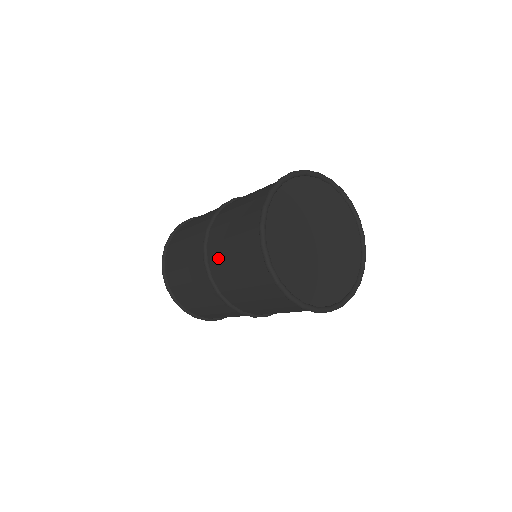
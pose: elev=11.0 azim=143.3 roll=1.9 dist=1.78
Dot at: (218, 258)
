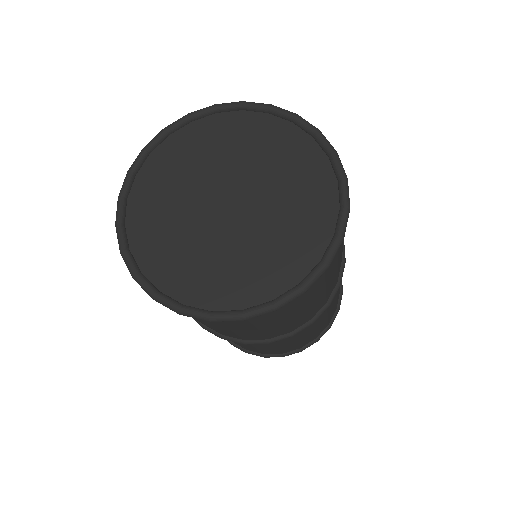
Dot at: occluded
